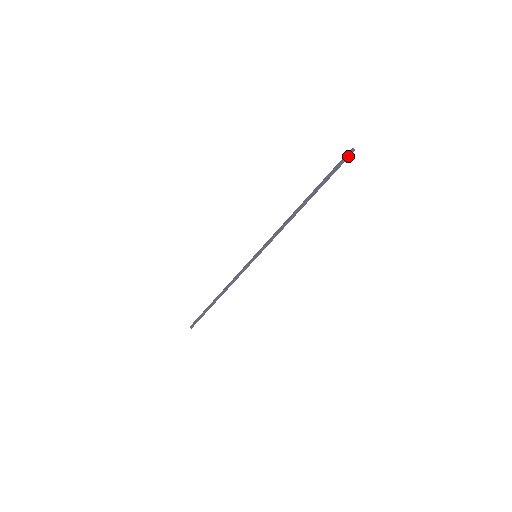
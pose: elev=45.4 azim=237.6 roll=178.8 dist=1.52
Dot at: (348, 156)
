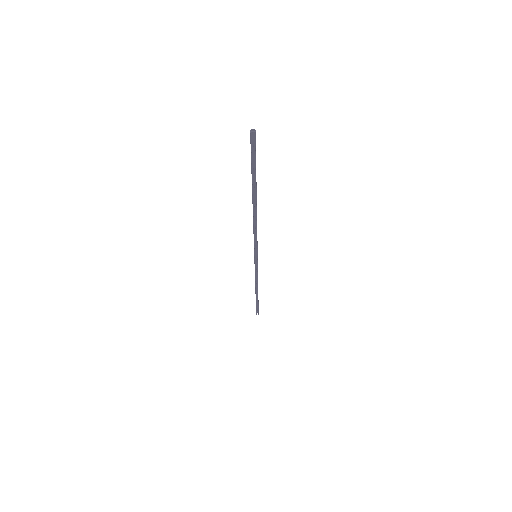
Dot at: (253, 141)
